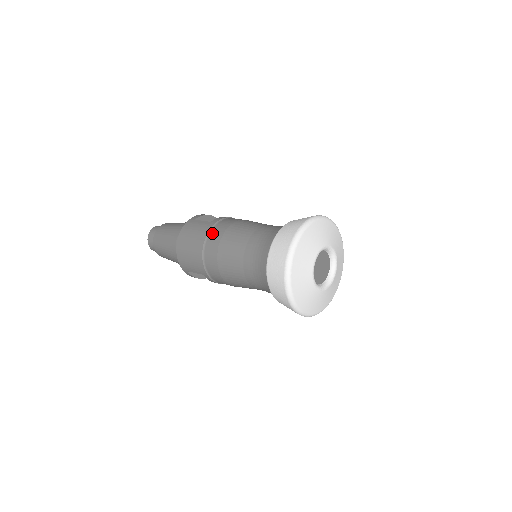
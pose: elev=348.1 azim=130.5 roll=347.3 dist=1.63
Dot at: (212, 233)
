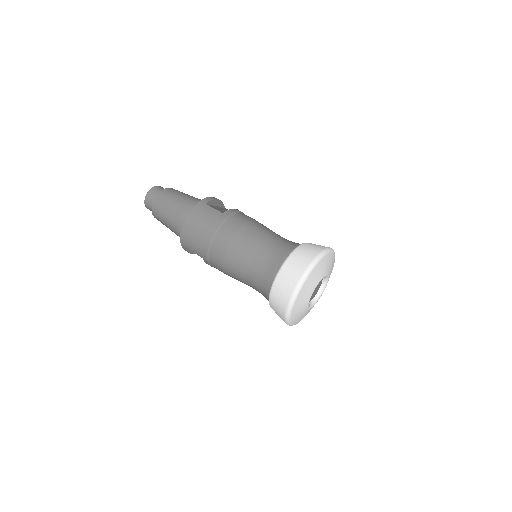
Dot at: (224, 227)
